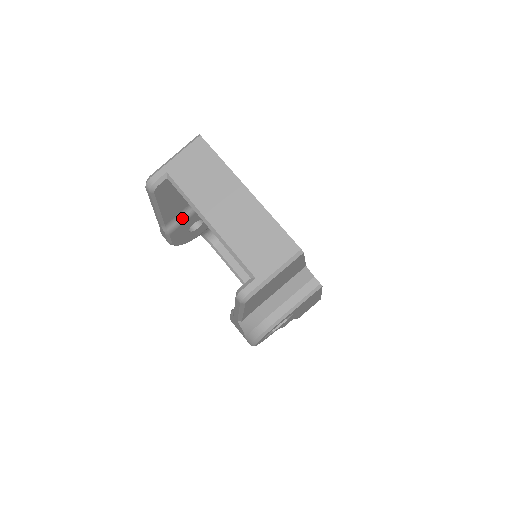
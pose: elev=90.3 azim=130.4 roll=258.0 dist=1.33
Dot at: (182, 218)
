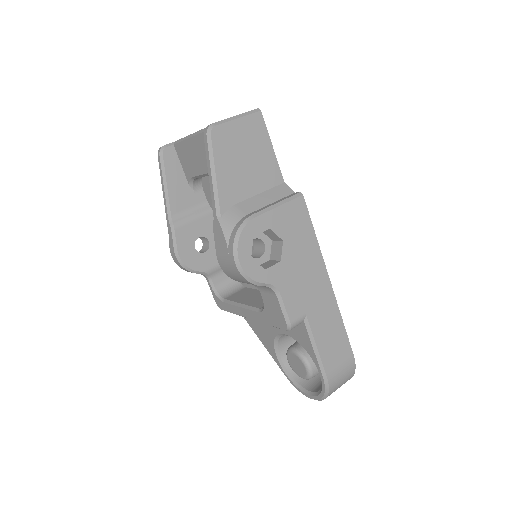
Dot at: (187, 217)
